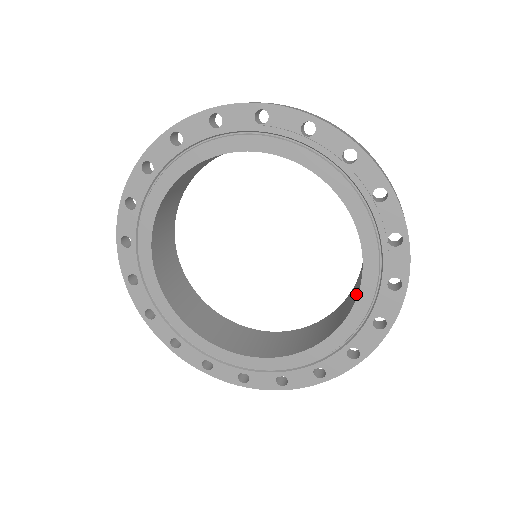
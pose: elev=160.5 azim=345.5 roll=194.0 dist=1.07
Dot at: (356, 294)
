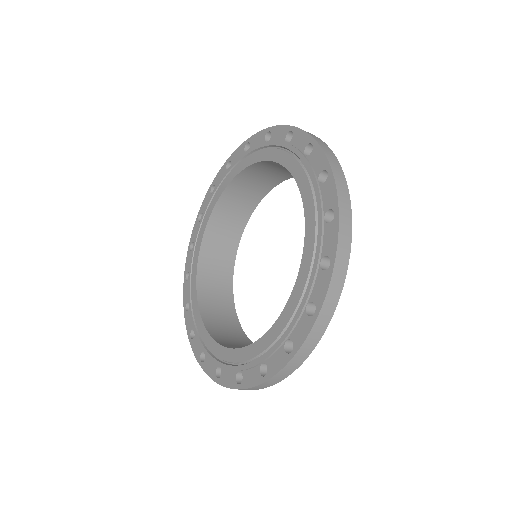
Dot at: occluded
